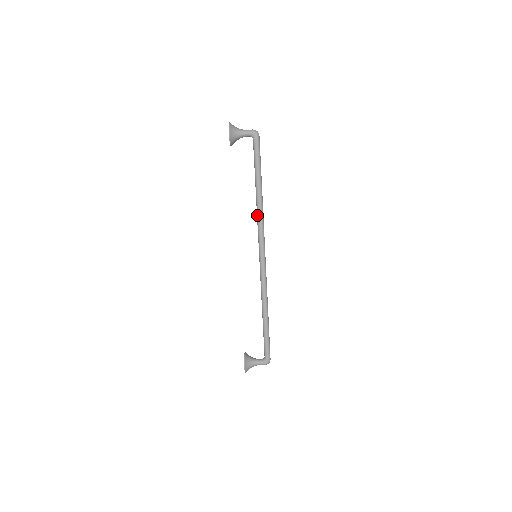
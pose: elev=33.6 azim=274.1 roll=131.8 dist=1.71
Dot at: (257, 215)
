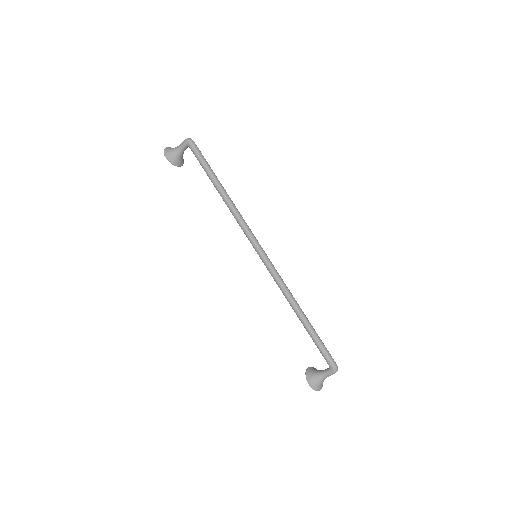
Dot at: occluded
